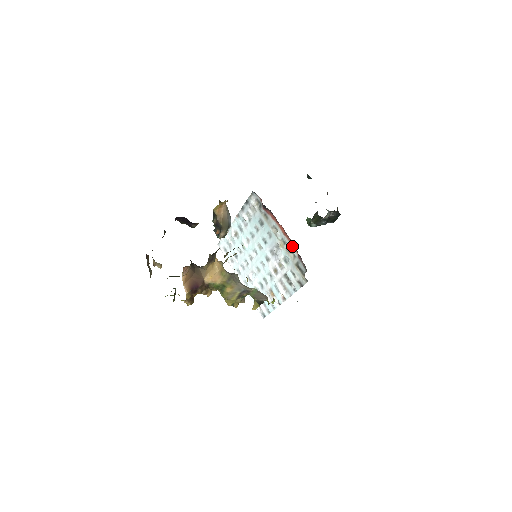
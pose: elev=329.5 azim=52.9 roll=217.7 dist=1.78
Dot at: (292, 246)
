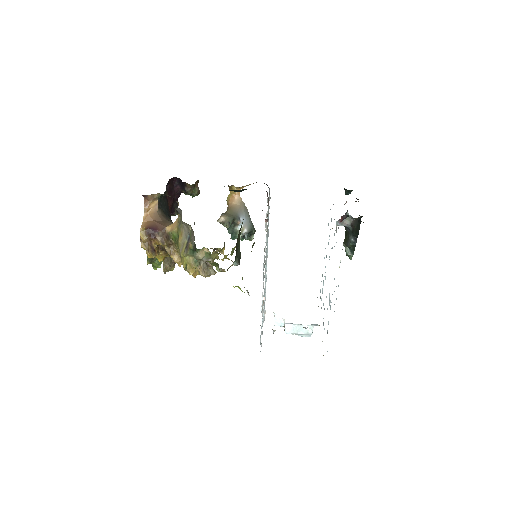
Dot at: (267, 216)
